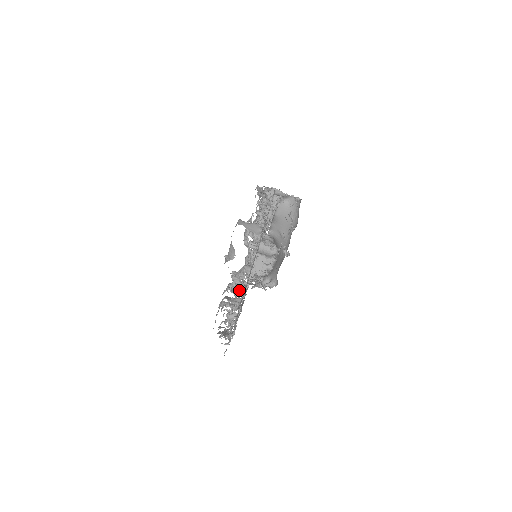
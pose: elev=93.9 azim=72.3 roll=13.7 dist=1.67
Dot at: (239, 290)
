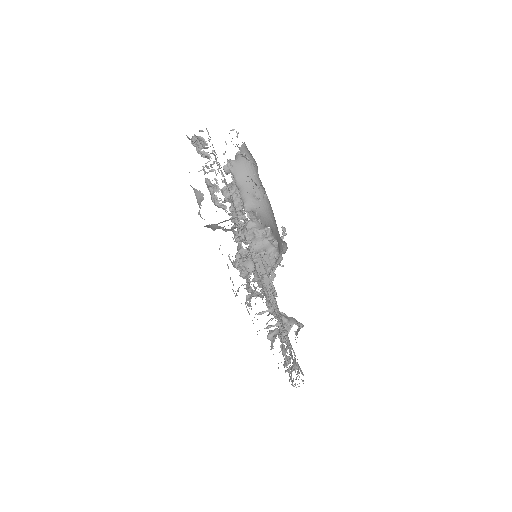
Dot at: occluded
